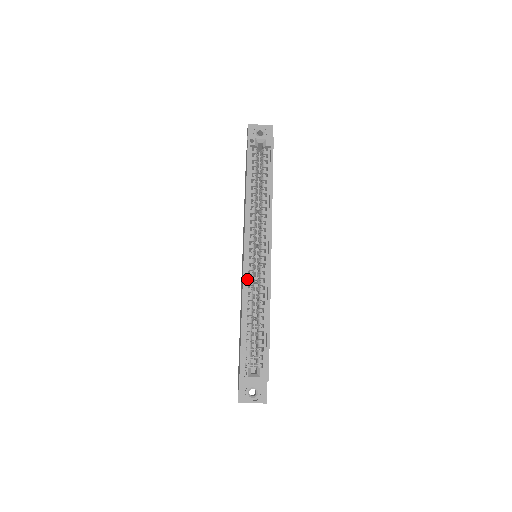
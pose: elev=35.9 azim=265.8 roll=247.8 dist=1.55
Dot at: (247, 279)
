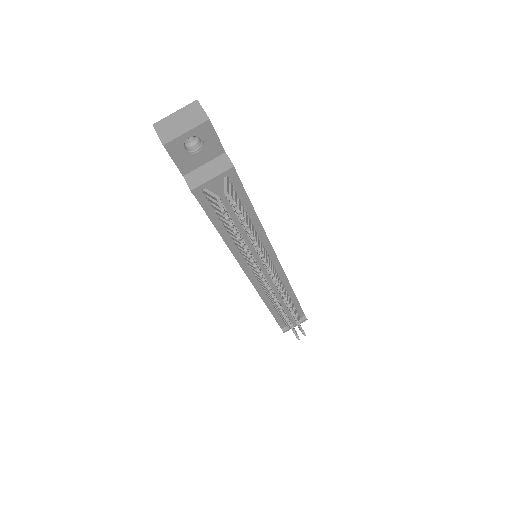
Dot at: occluded
